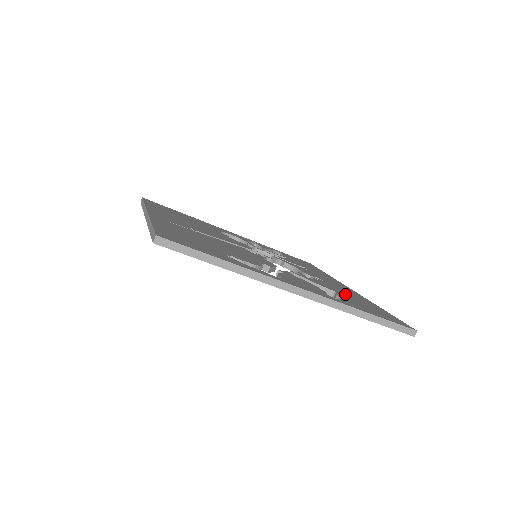
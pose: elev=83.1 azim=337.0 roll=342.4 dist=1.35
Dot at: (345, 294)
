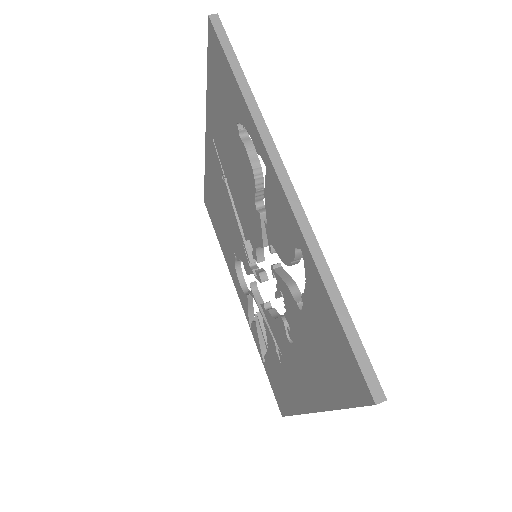
Dot at: occluded
